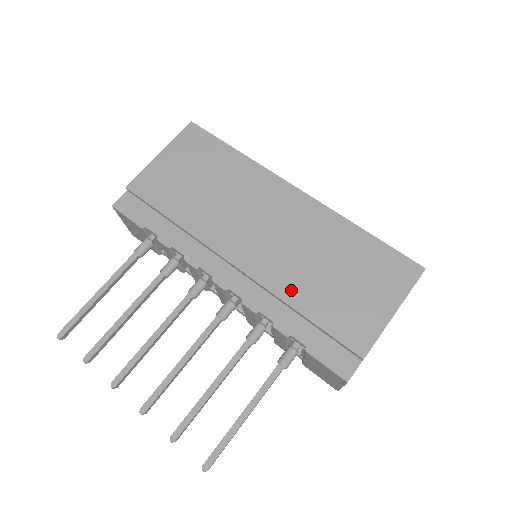
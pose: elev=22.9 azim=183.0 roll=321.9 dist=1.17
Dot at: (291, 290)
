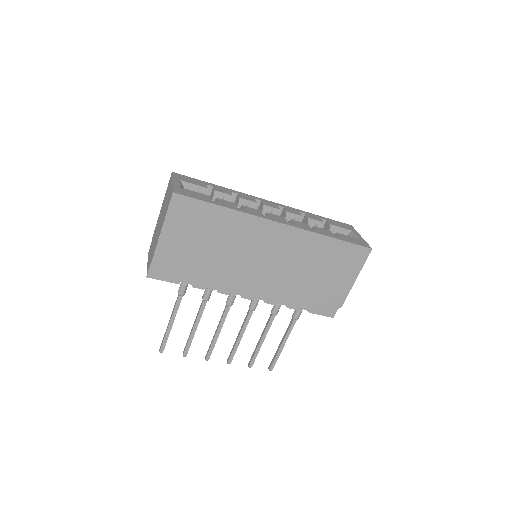
Dot at: (293, 289)
